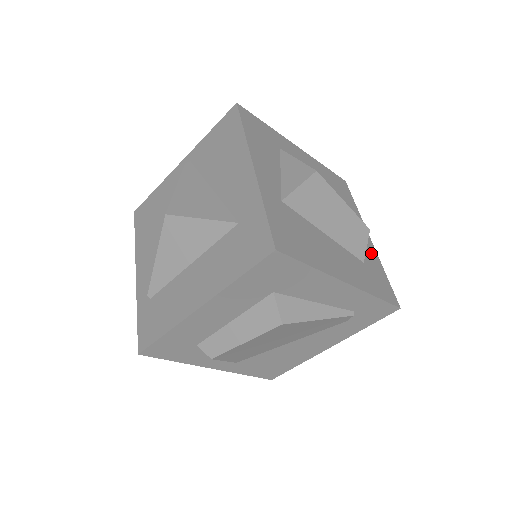
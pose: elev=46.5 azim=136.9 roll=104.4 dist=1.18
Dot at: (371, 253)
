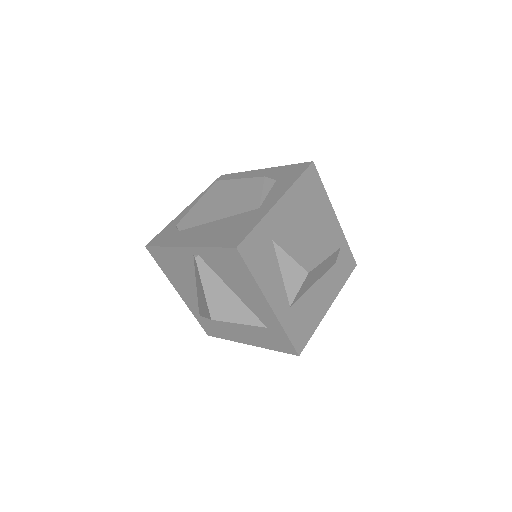
Dot at: (338, 238)
